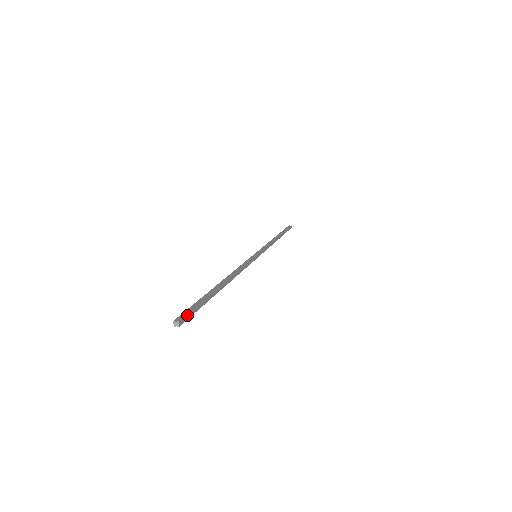
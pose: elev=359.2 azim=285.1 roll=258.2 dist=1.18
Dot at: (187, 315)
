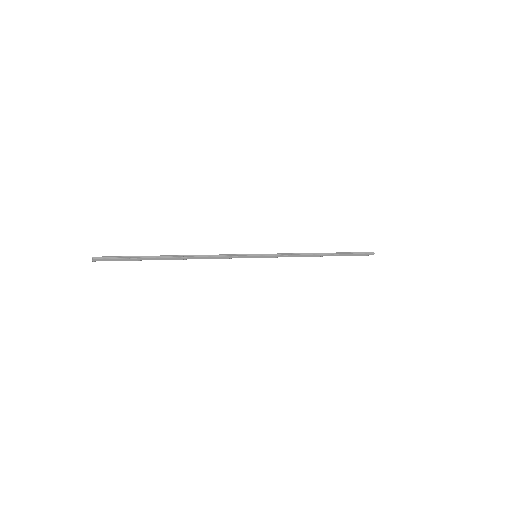
Dot at: (105, 259)
